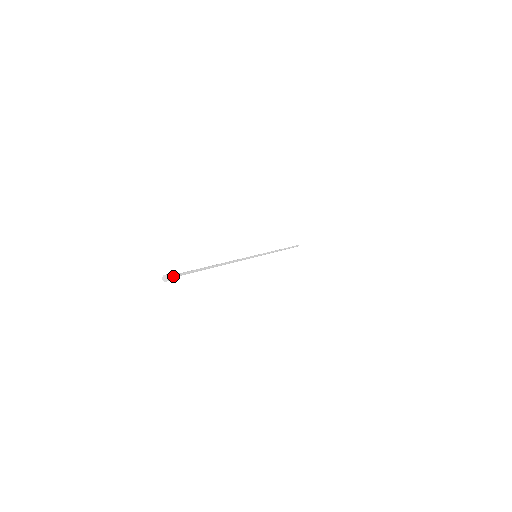
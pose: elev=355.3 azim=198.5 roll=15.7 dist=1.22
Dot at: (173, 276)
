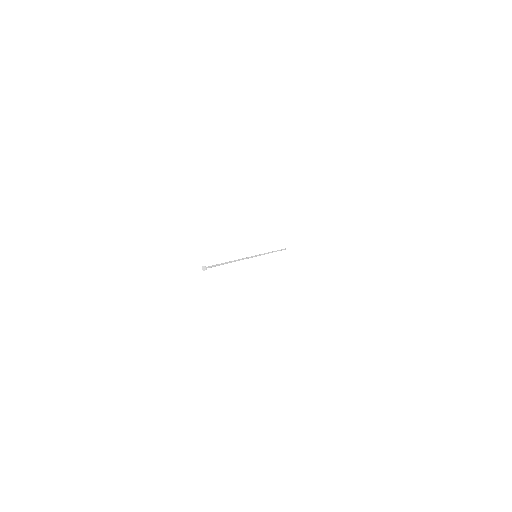
Dot at: occluded
